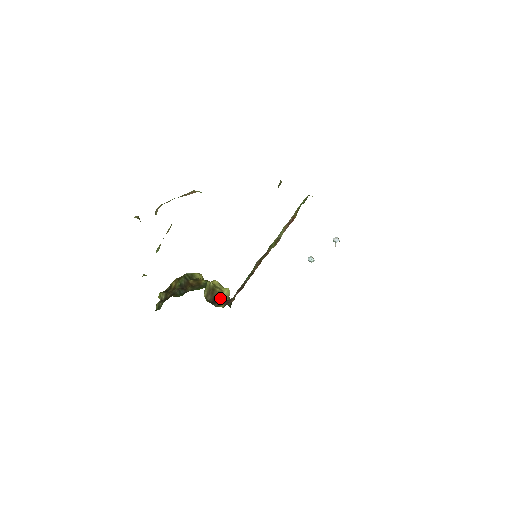
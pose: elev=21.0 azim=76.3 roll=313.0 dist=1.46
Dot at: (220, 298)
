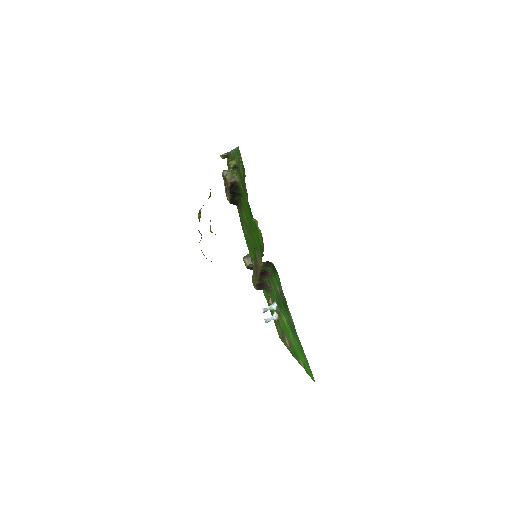
Dot at: occluded
